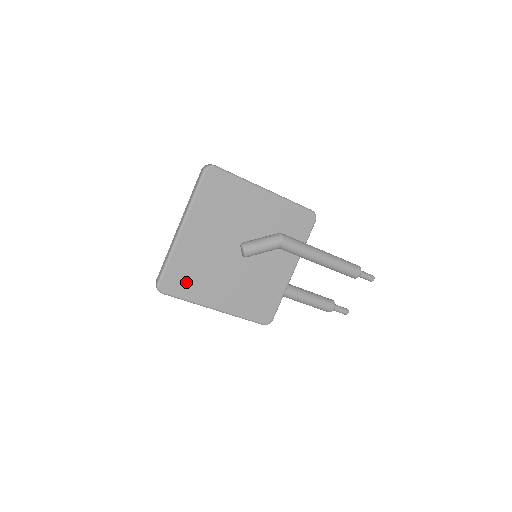
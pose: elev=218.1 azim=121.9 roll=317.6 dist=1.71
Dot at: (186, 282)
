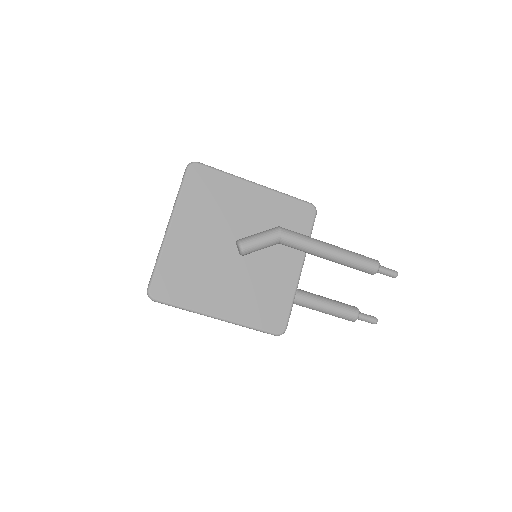
Dot at: (180, 286)
